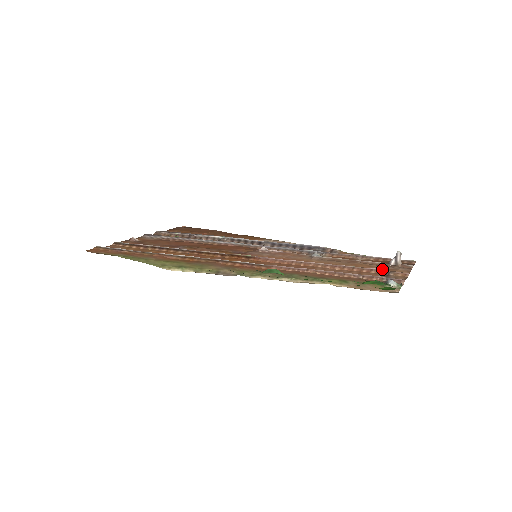
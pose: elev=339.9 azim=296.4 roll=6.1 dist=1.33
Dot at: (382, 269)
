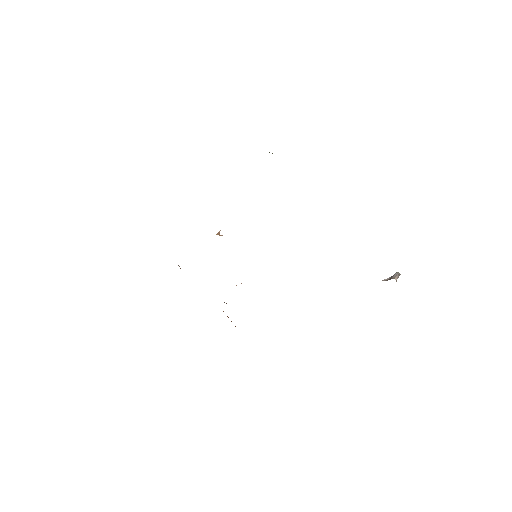
Dot at: occluded
